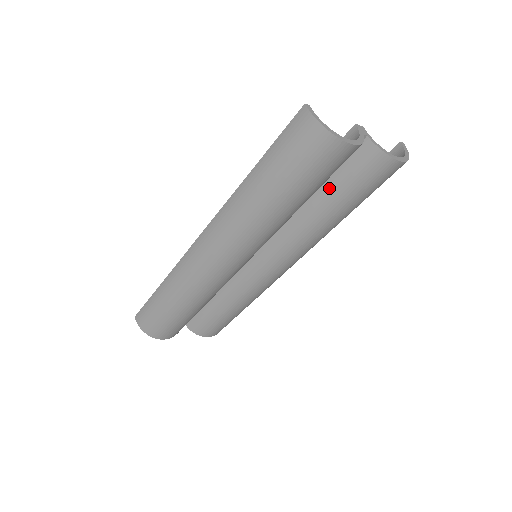
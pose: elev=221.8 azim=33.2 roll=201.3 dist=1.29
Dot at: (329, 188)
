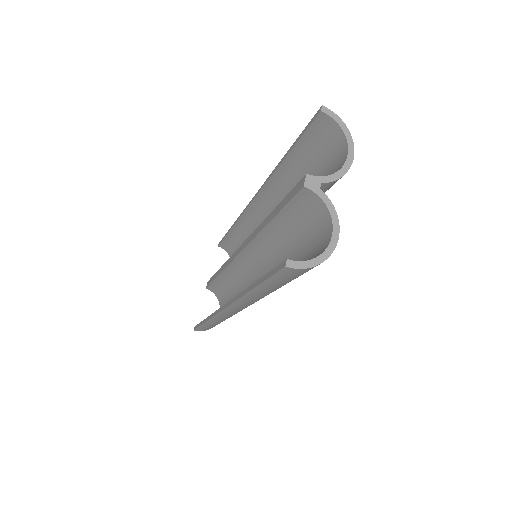
Dot at: occluded
